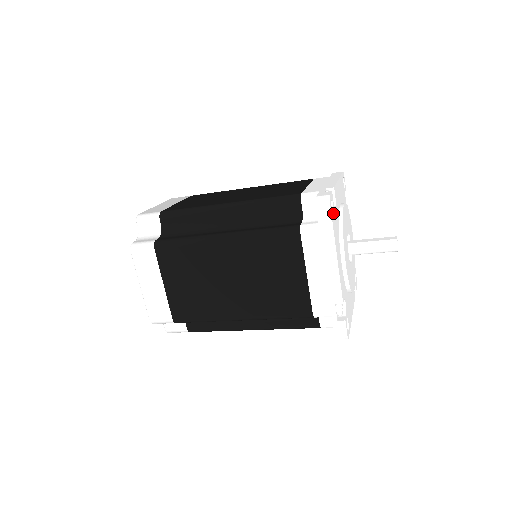
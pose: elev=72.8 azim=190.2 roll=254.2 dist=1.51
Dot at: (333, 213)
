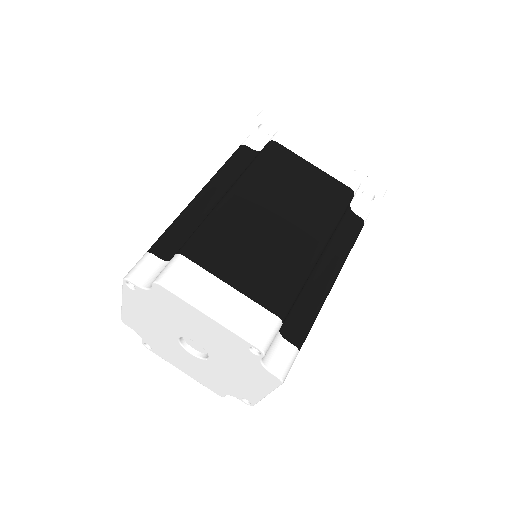
Dot at: occluded
